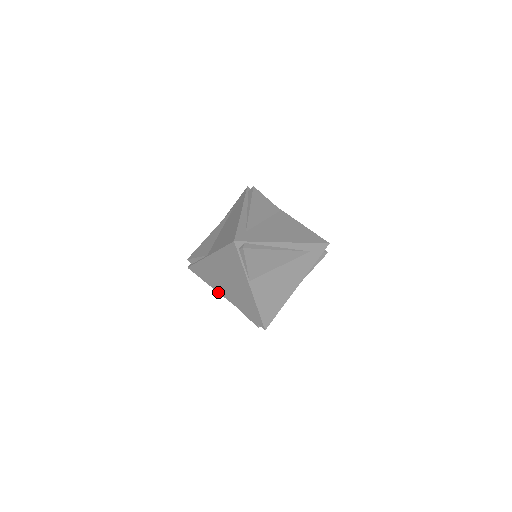
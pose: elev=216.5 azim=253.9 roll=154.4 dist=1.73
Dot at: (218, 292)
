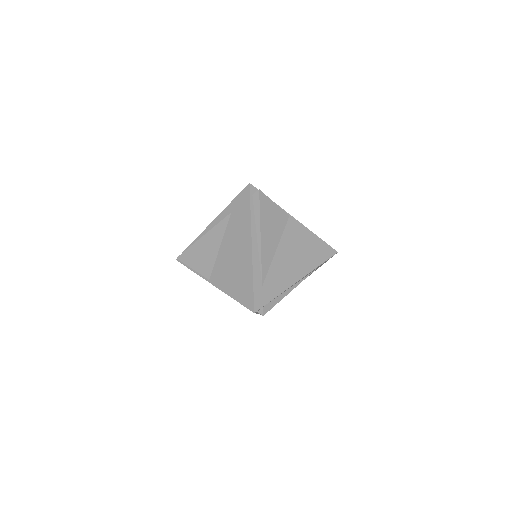
Dot at: occluded
